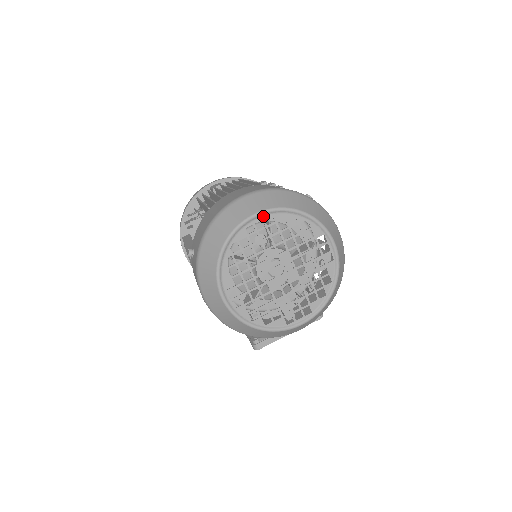
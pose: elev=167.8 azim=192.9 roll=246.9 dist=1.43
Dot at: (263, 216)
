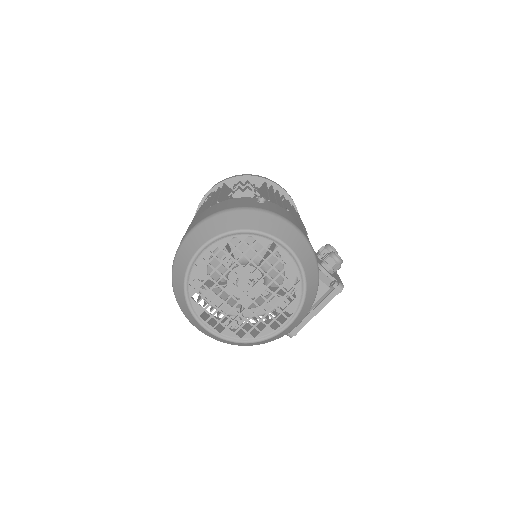
Dot at: (207, 248)
